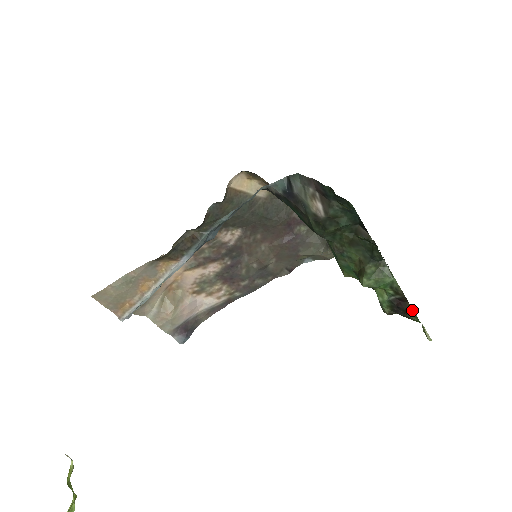
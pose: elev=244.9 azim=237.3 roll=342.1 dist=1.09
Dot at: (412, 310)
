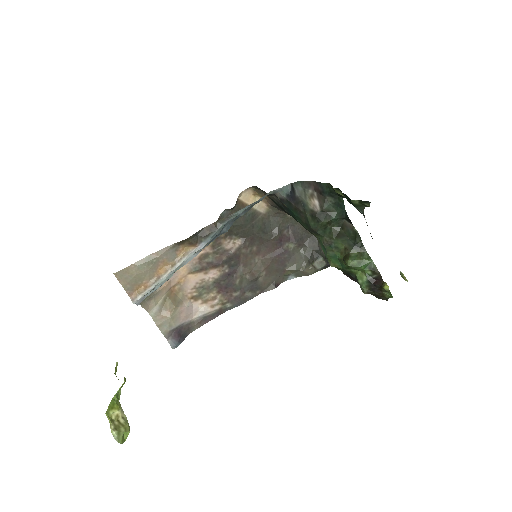
Dot at: (386, 284)
